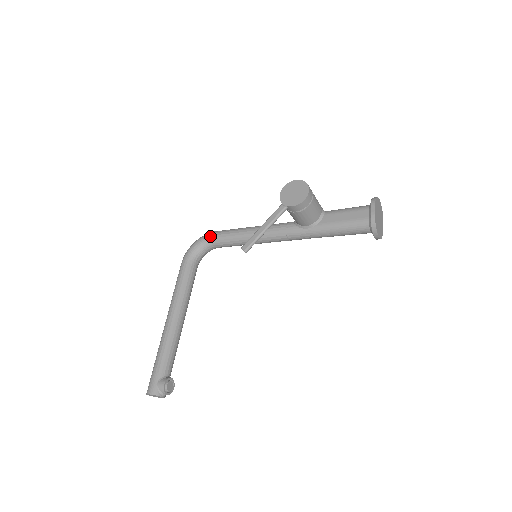
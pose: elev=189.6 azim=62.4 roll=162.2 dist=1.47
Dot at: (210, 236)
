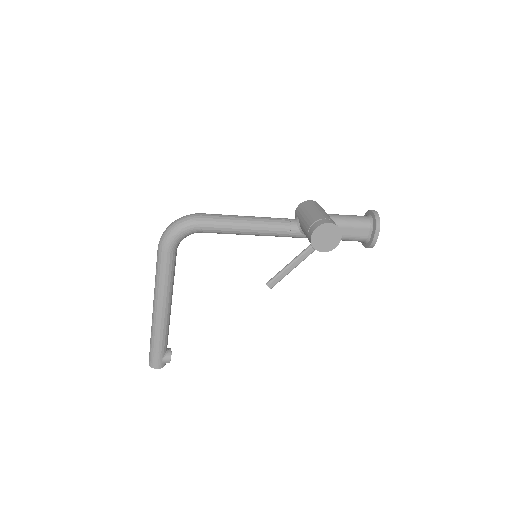
Dot at: (198, 227)
